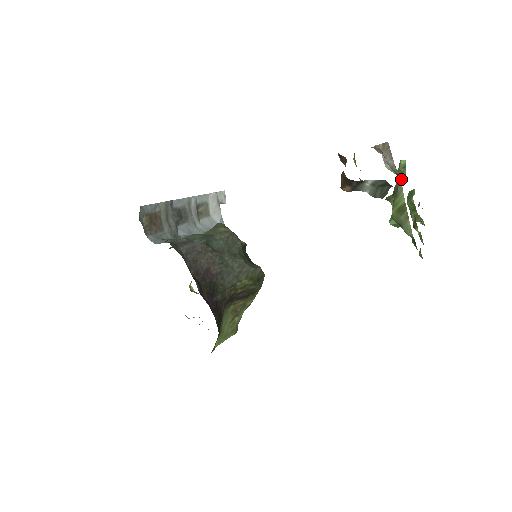
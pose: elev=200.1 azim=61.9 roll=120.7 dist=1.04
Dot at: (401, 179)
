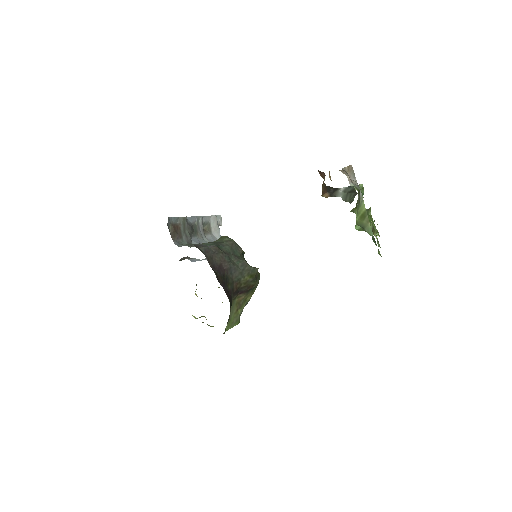
Dot at: occluded
